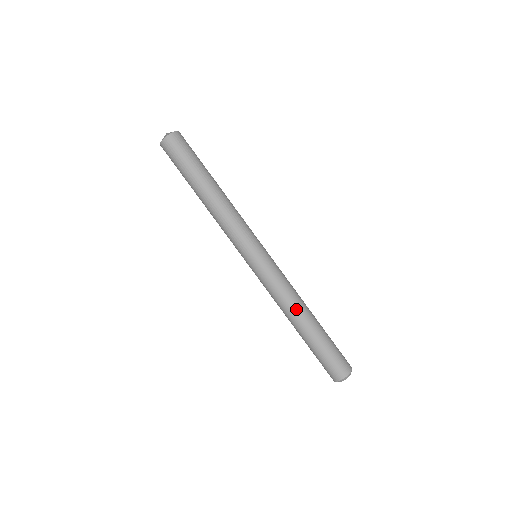
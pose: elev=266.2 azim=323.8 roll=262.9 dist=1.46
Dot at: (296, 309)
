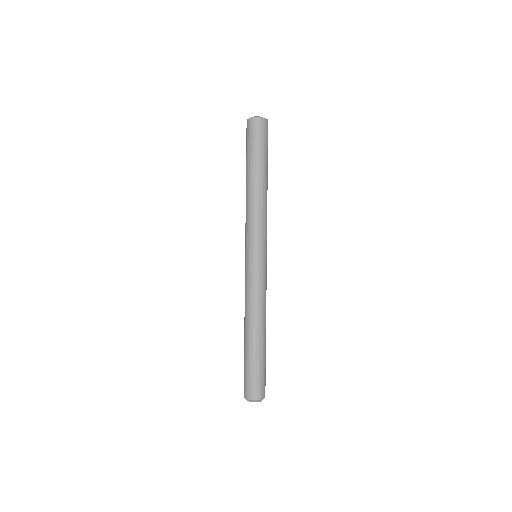
Dot at: (265, 318)
